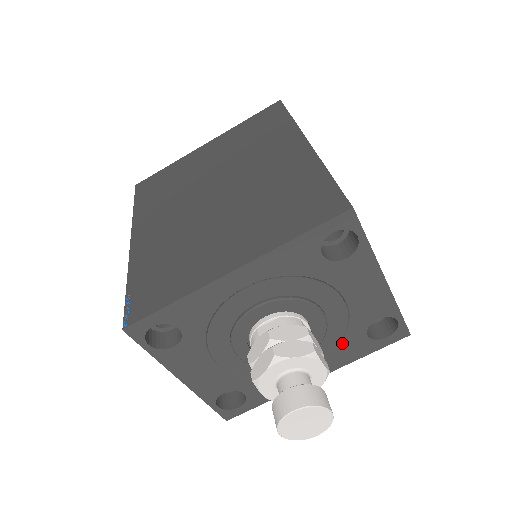
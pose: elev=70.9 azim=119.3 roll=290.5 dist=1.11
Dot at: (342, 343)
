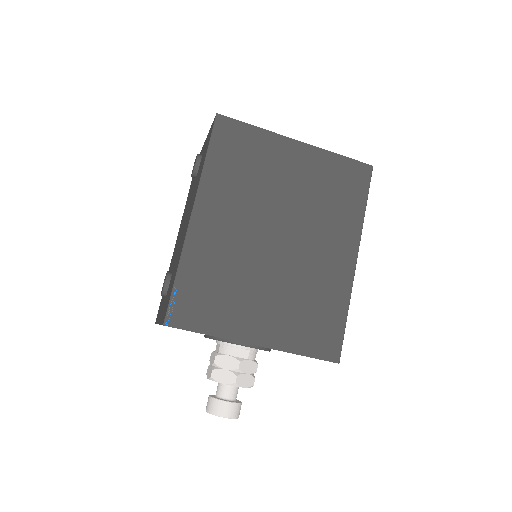
Dot at: occluded
